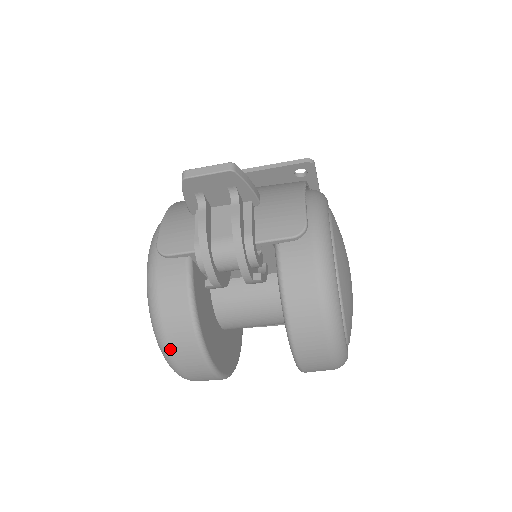
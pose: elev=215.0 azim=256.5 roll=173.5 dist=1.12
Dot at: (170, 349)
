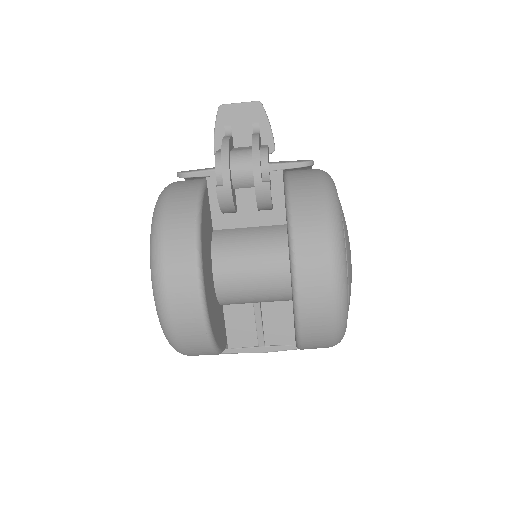
Dot at: (164, 242)
